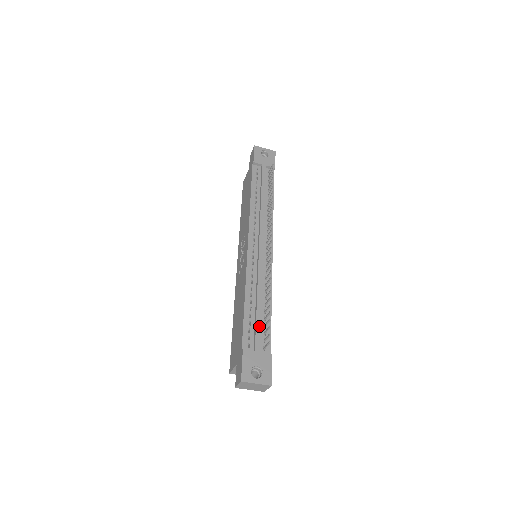
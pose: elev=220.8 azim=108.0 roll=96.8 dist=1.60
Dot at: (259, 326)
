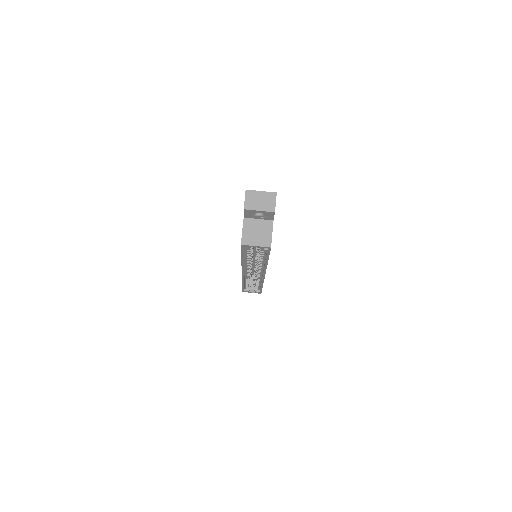
Dot at: occluded
